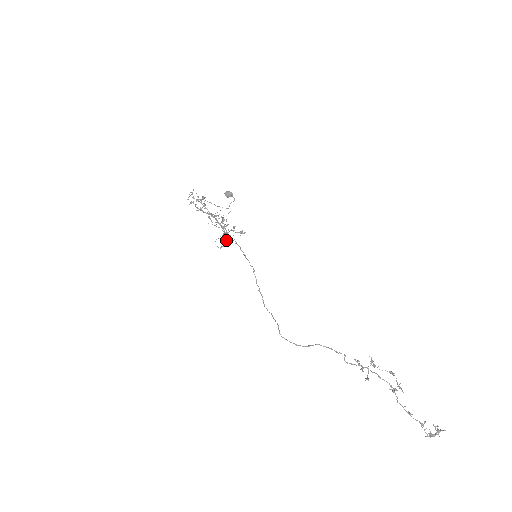
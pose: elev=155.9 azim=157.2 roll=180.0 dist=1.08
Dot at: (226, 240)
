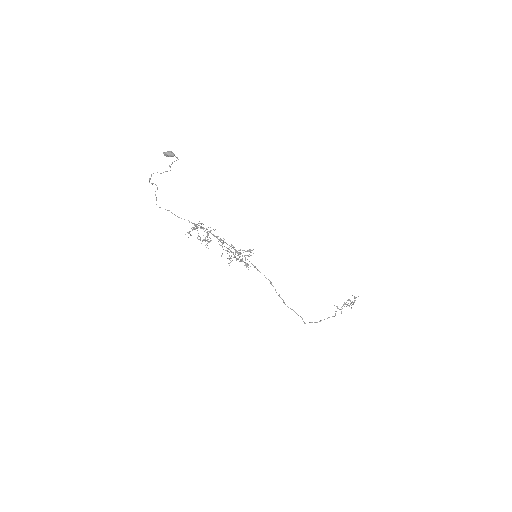
Dot at: occluded
